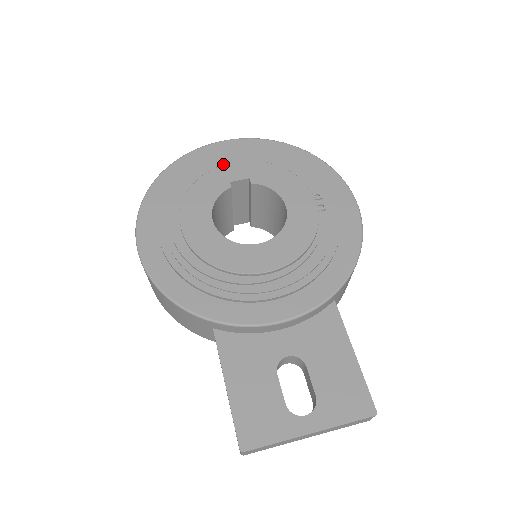
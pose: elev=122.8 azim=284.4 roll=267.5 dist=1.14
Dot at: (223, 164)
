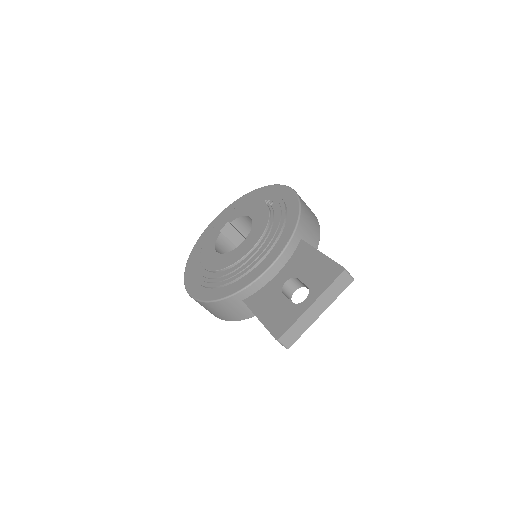
Dot at: occluded
